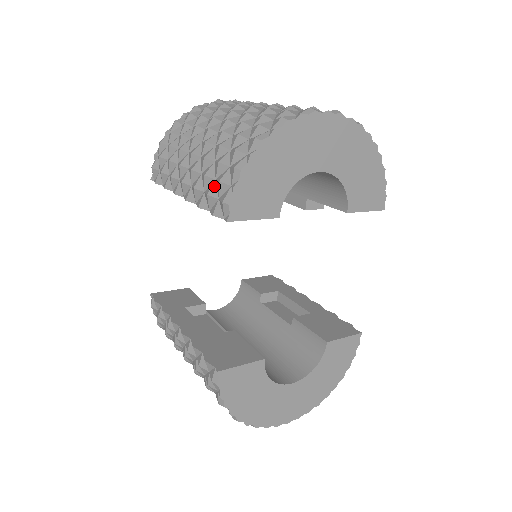
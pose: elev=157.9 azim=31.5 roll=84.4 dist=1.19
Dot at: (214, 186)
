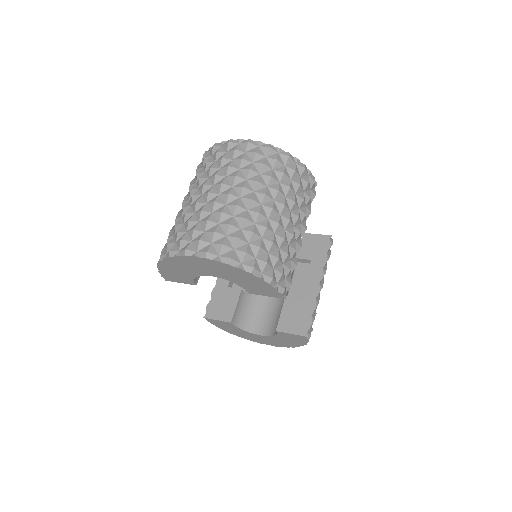
Dot at: occluded
